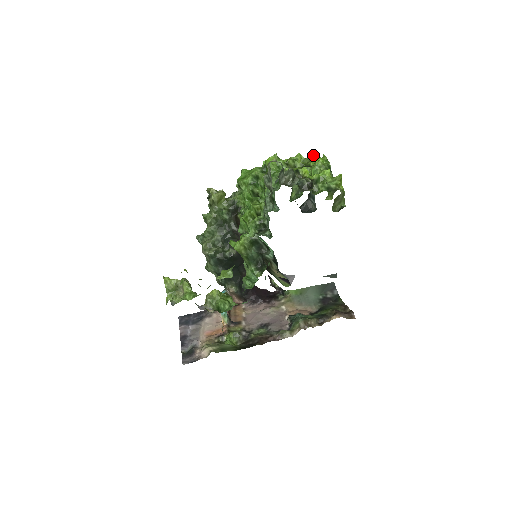
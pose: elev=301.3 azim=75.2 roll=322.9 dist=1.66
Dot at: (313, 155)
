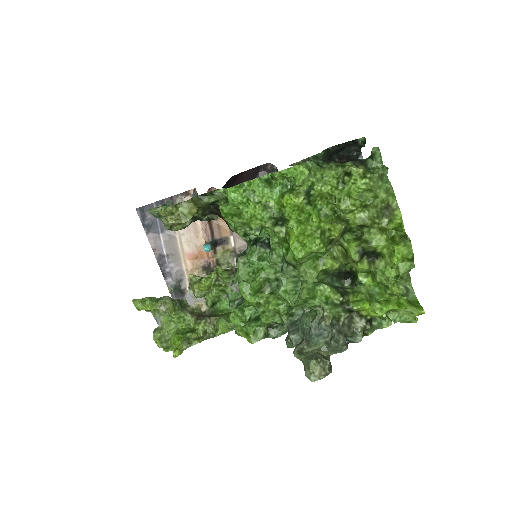
Dot at: (389, 192)
